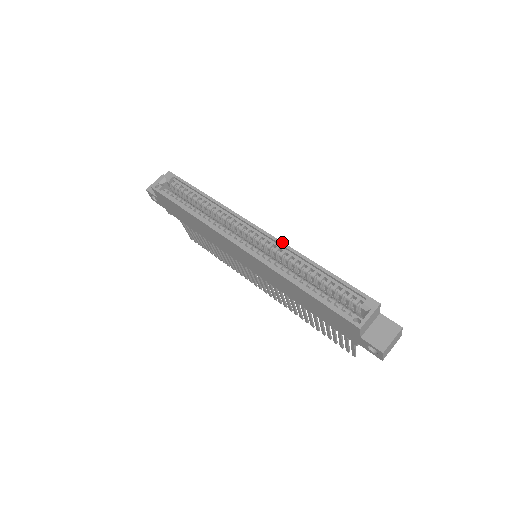
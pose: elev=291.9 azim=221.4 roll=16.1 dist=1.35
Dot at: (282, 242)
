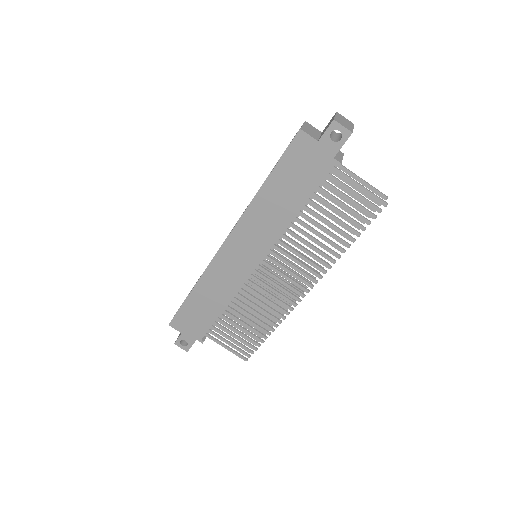
Dot at: (245, 209)
